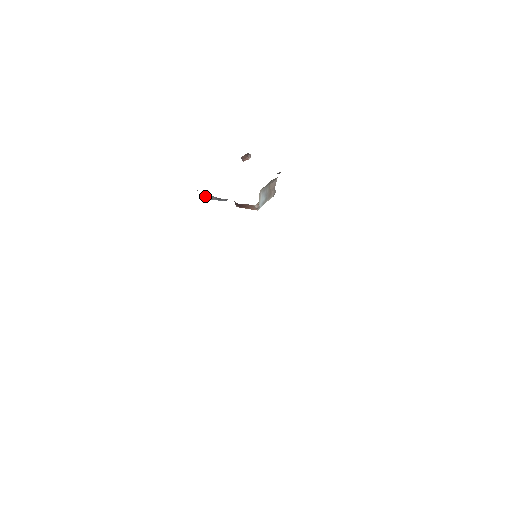
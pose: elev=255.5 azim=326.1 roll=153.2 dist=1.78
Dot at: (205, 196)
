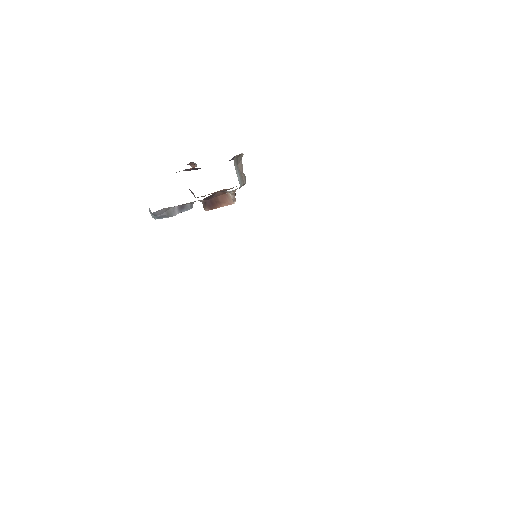
Dot at: (164, 211)
